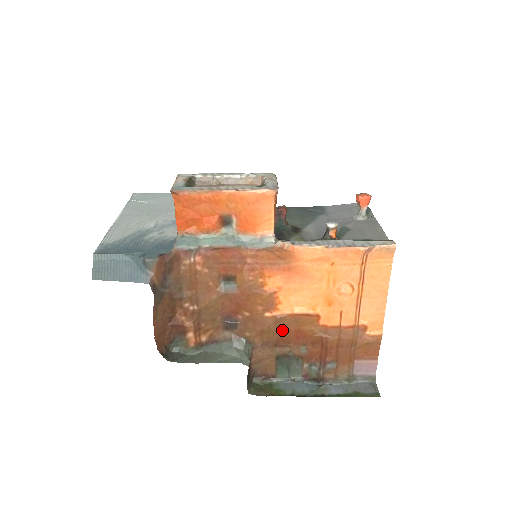
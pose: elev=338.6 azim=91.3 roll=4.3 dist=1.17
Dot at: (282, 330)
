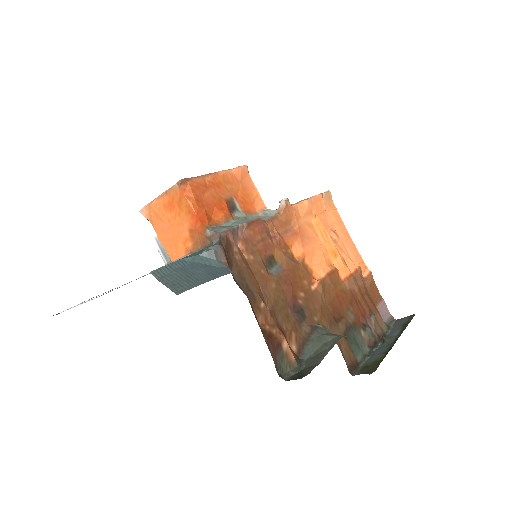
Dot at: (329, 300)
